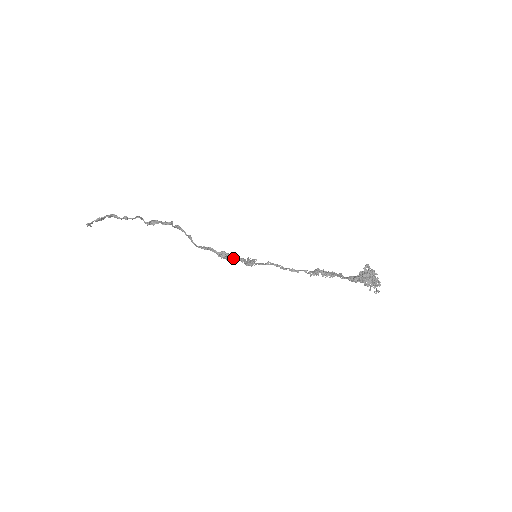
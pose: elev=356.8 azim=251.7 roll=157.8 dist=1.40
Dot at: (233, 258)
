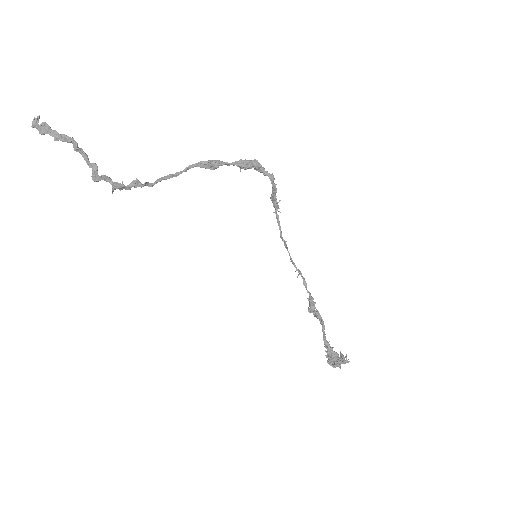
Dot at: (258, 171)
